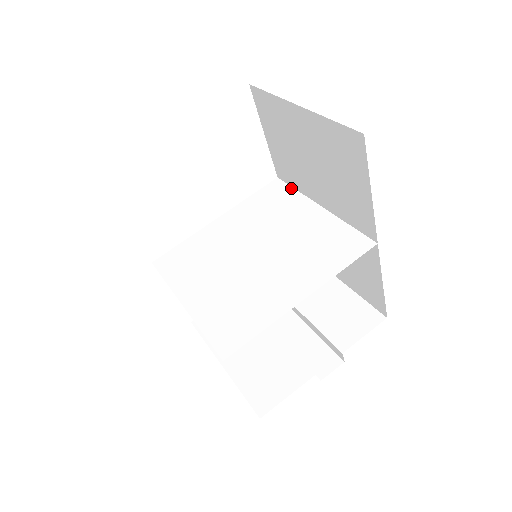
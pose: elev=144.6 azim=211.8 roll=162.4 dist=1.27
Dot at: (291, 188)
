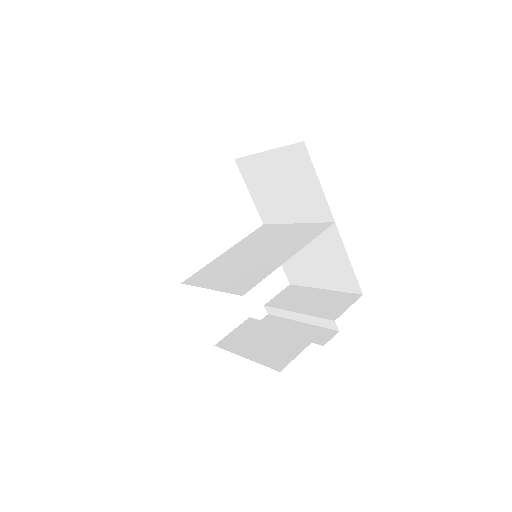
Dot at: (274, 224)
